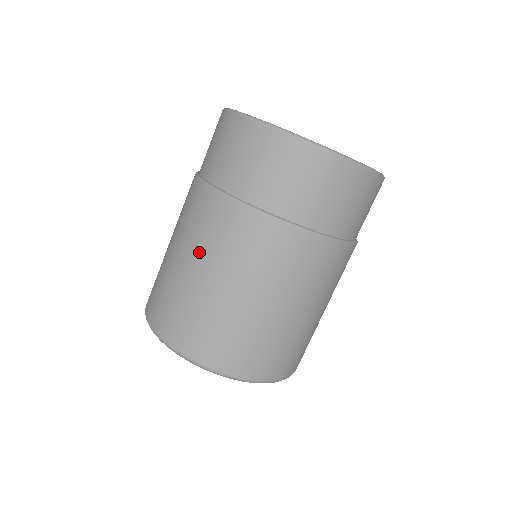
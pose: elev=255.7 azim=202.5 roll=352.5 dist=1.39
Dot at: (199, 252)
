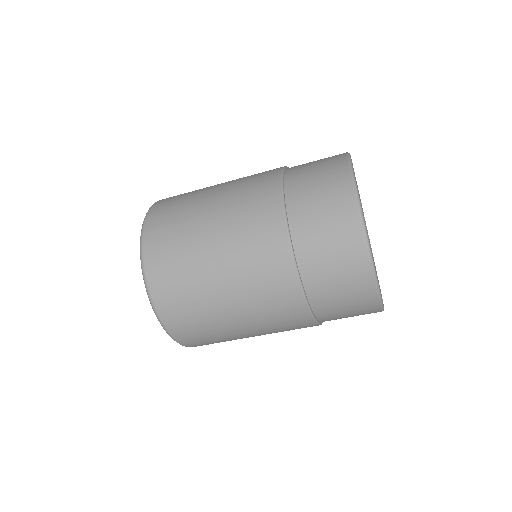
Dot at: (227, 199)
